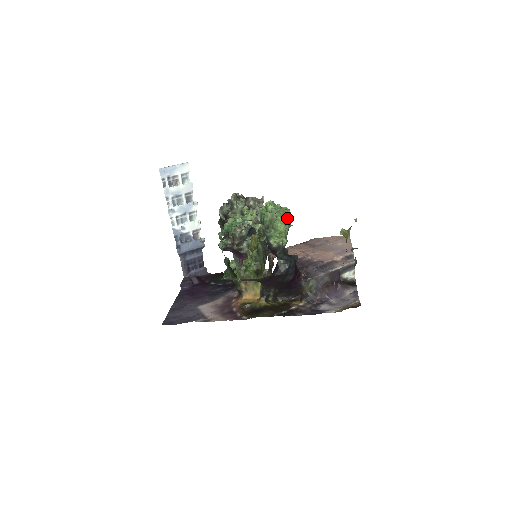
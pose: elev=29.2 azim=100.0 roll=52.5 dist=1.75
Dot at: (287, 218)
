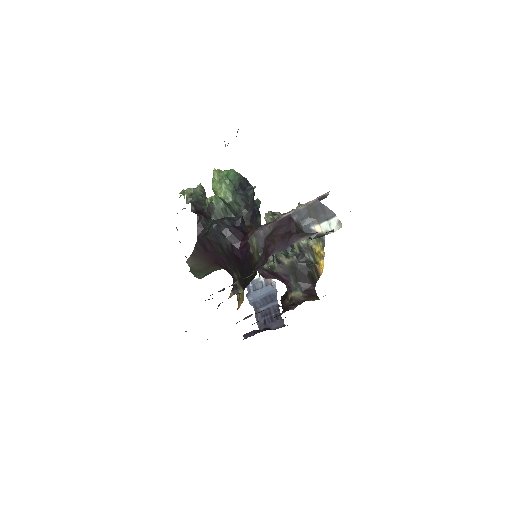
Dot at: (219, 175)
